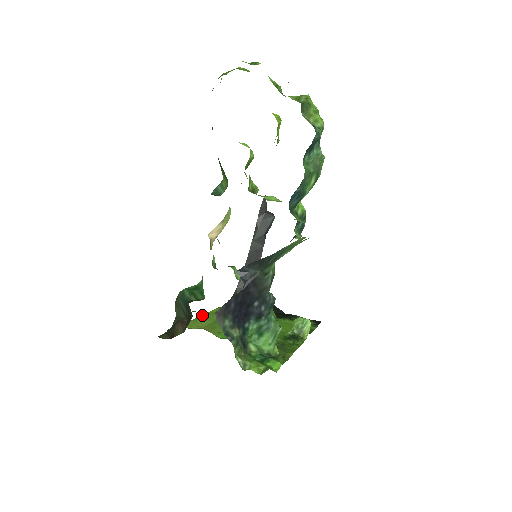
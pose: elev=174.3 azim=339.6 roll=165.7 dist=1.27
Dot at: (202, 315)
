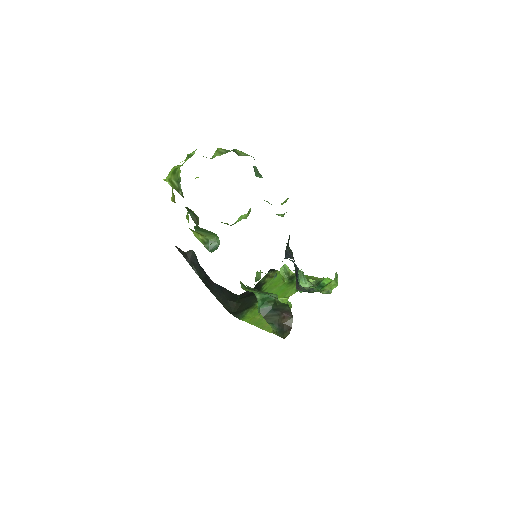
Dot at: (254, 325)
